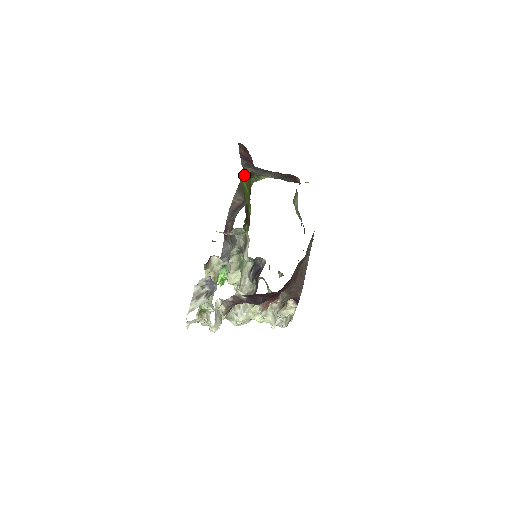
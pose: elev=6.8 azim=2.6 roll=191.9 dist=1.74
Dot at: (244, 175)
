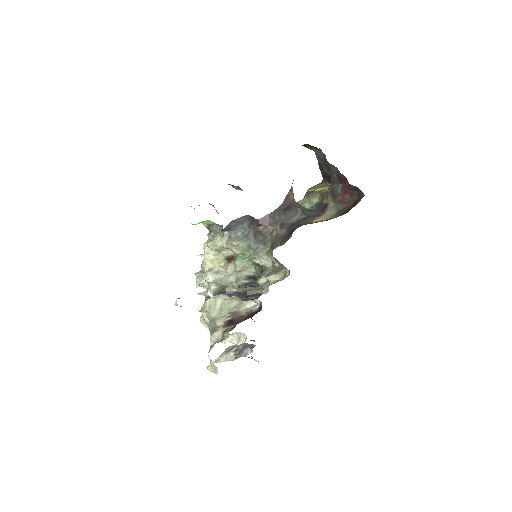
Dot at: occluded
